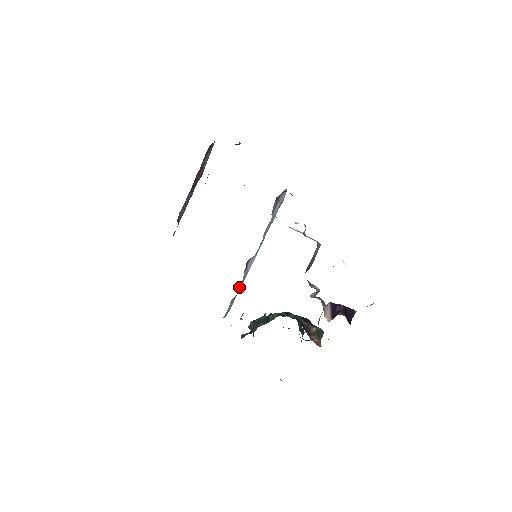
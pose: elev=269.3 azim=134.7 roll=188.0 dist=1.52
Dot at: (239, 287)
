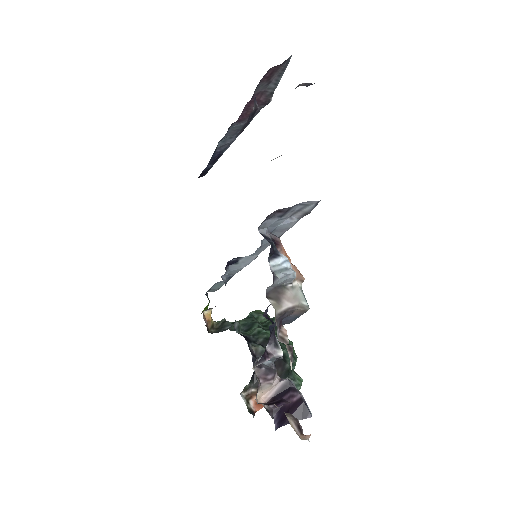
Dot at: (228, 275)
